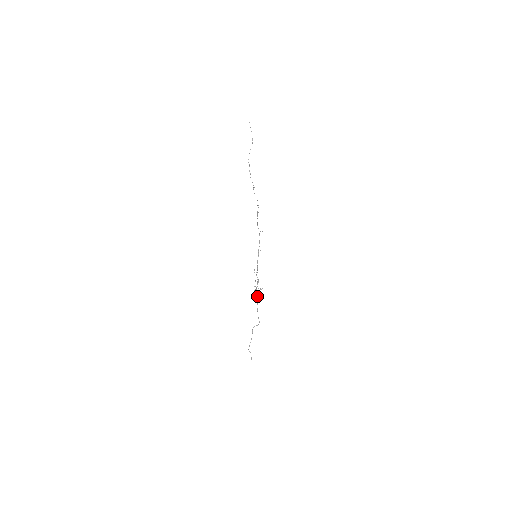
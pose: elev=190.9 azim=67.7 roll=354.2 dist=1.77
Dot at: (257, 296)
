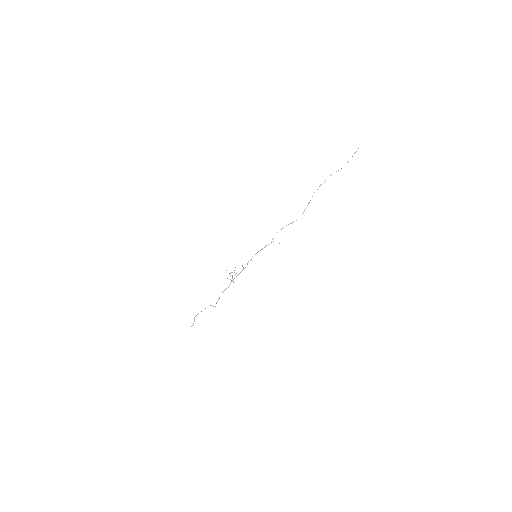
Dot at: (229, 285)
